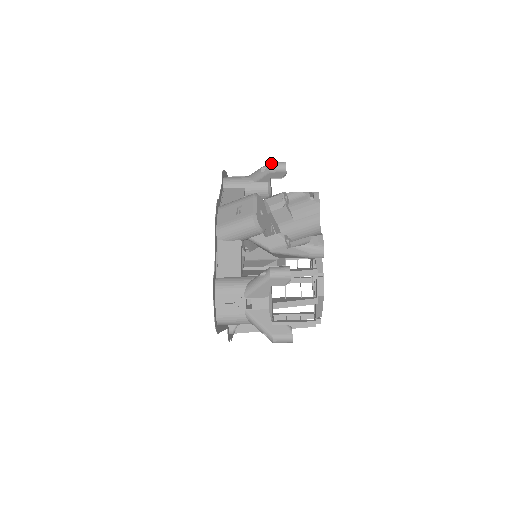
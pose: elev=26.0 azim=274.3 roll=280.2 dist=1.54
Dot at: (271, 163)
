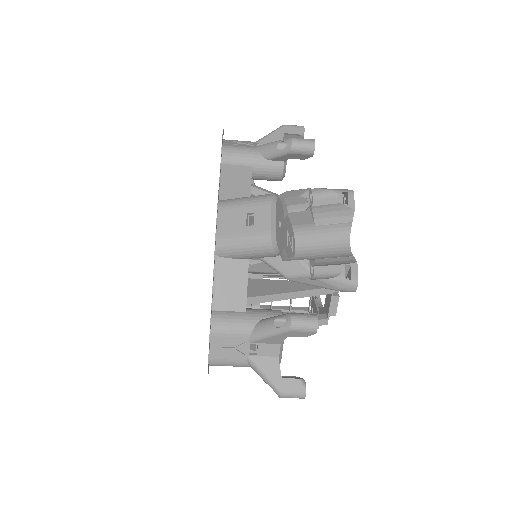
Dot at: (294, 140)
